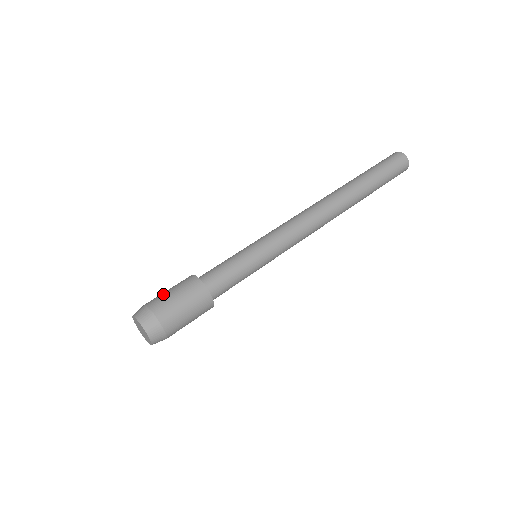
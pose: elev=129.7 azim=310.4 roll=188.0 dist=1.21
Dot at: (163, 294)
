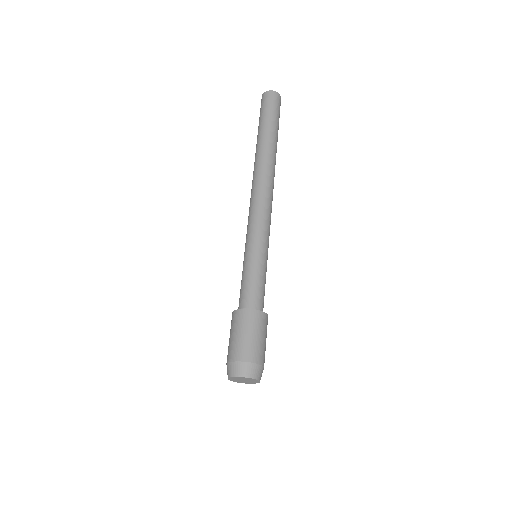
Dot at: (233, 343)
